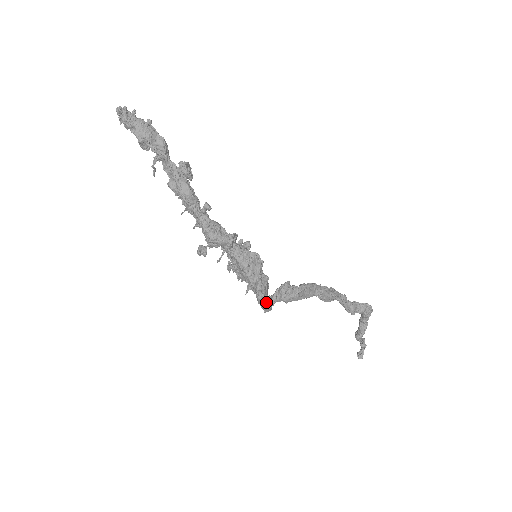
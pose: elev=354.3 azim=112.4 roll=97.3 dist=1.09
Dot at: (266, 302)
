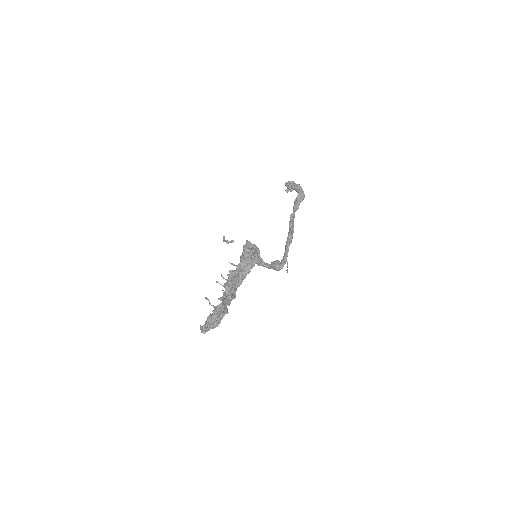
Dot at: occluded
